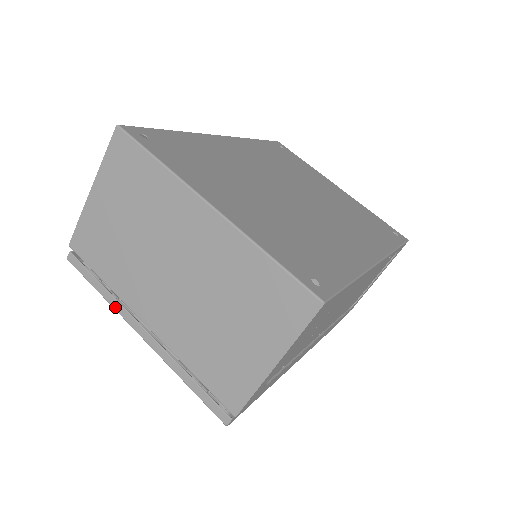
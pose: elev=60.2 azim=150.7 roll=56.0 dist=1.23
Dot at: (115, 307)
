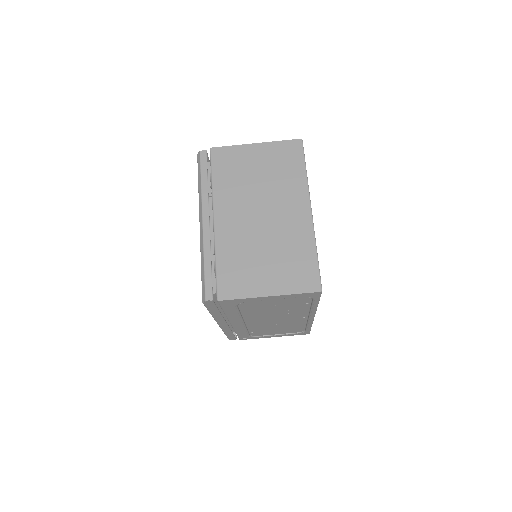
Dot at: (203, 196)
